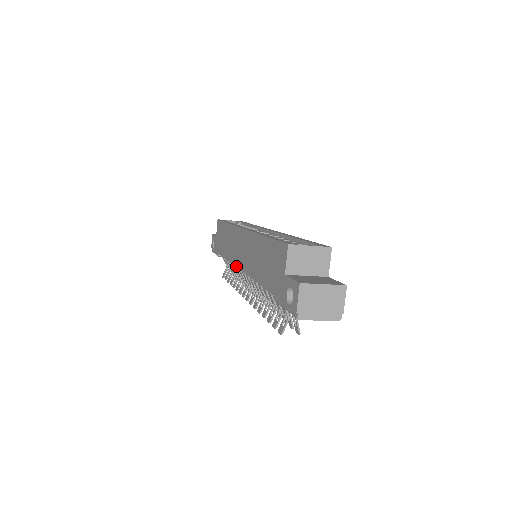
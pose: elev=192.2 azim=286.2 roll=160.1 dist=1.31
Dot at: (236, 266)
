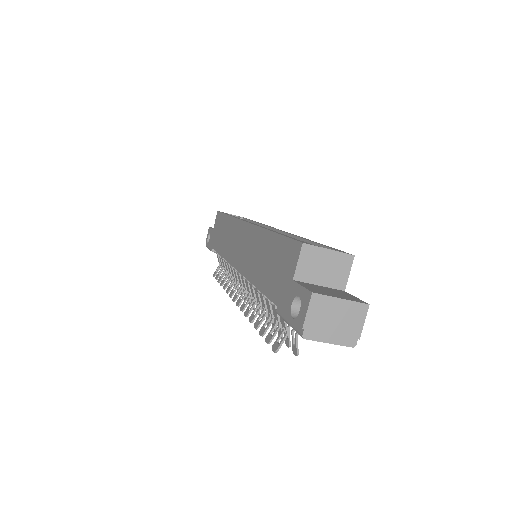
Dot at: (231, 264)
